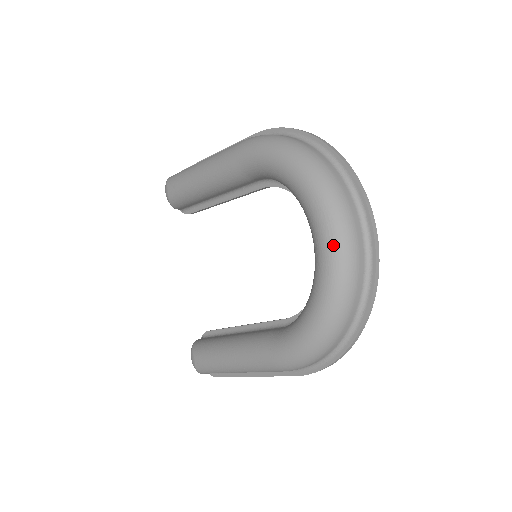
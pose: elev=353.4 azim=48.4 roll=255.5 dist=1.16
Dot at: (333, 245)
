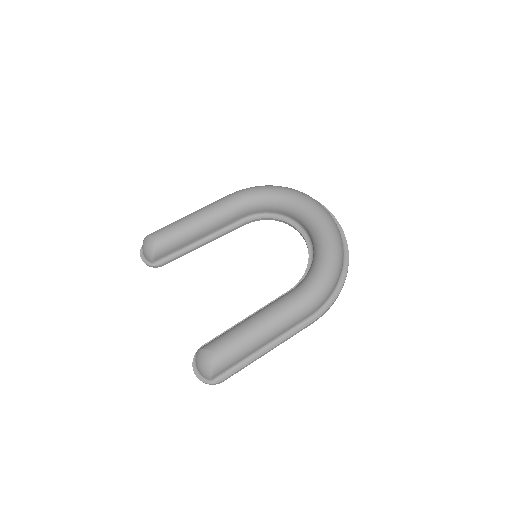
Dot at: (326, 216)
